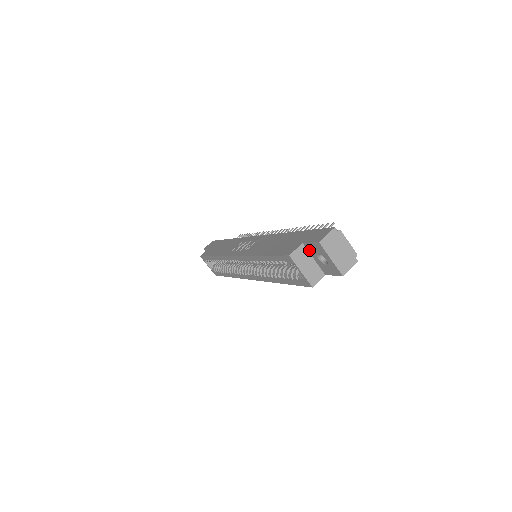
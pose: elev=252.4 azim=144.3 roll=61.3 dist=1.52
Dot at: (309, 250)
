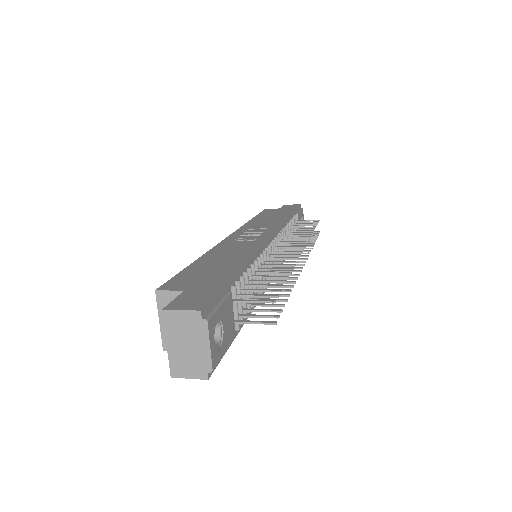
Dot at: occluded
